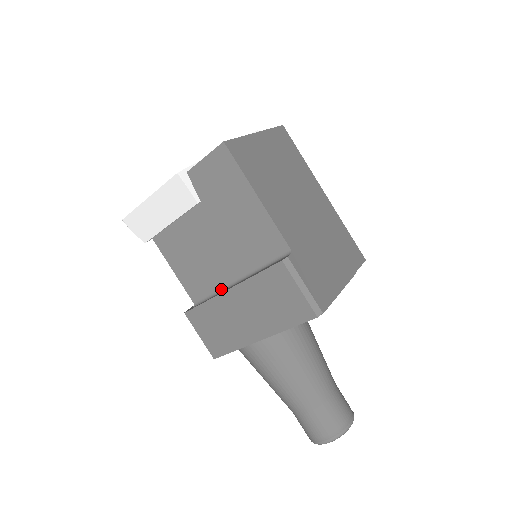
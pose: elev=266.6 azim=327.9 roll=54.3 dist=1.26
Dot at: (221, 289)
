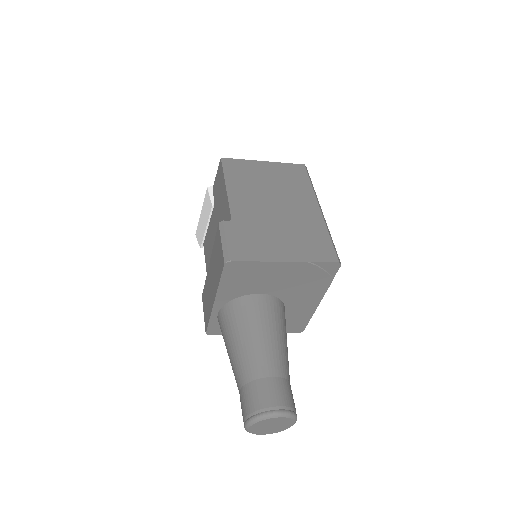
Dot at: occluded
